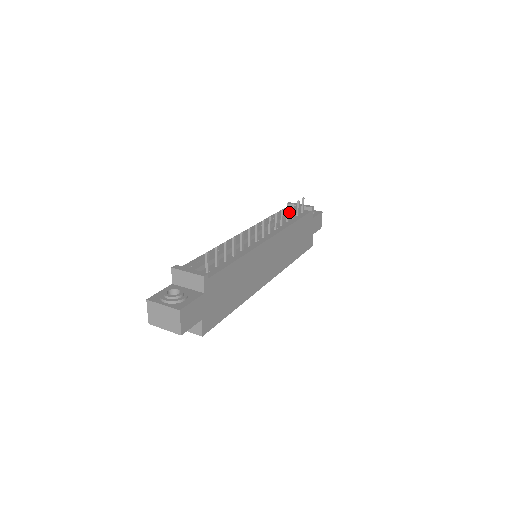
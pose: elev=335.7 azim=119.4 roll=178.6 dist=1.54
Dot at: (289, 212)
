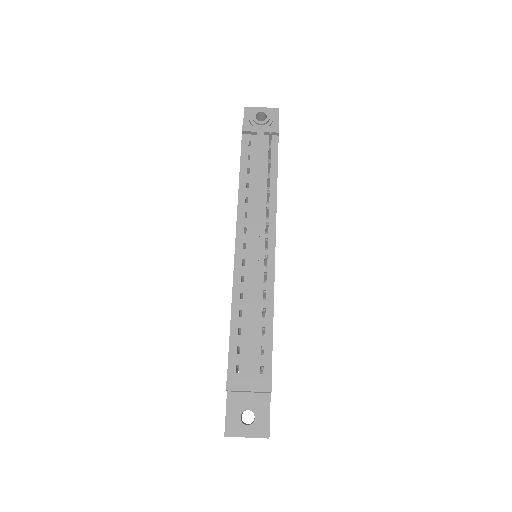
Dot at: (261, 163)
